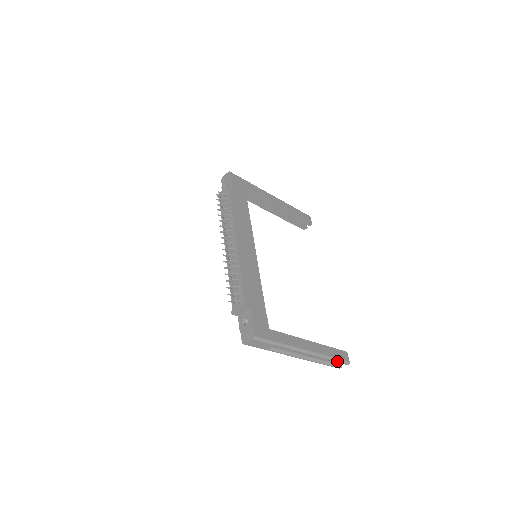
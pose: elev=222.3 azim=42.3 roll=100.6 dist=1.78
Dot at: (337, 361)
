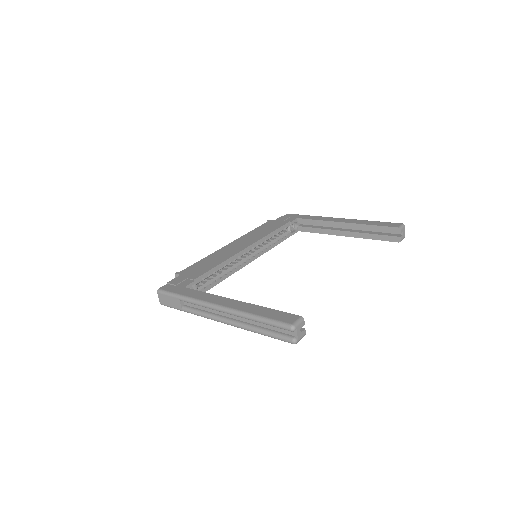
Dot at: (268, 322)
